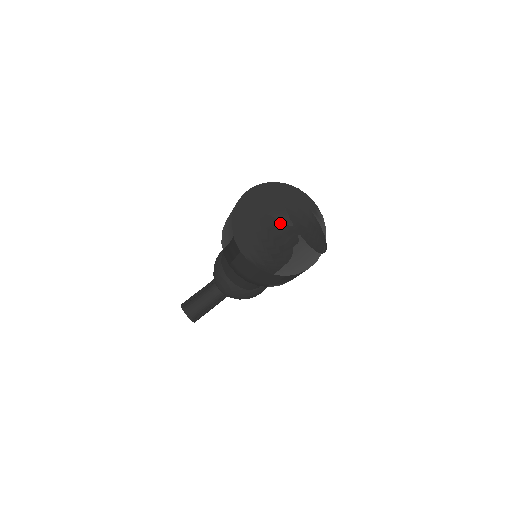
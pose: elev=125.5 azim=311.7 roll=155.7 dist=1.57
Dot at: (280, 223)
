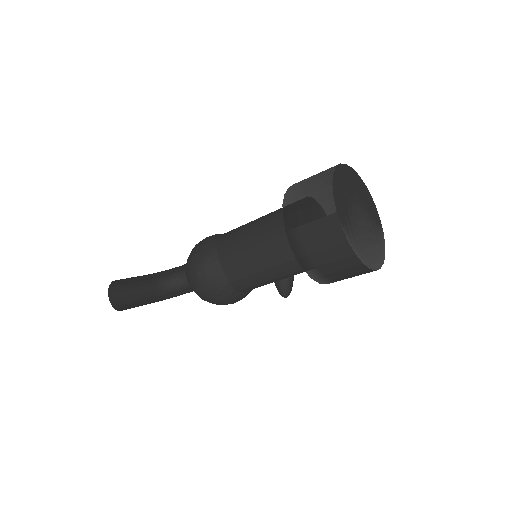
Dot at: (361, 212)
